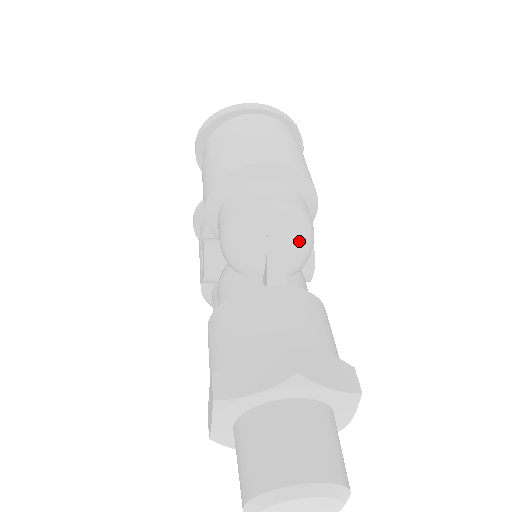
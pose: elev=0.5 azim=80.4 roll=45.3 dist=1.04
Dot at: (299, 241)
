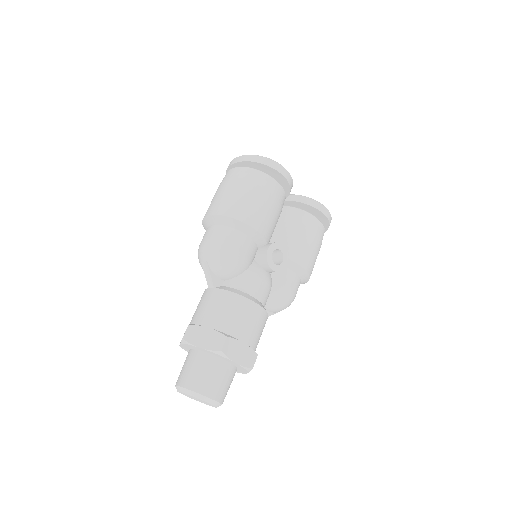
Dot at: (216, 263)
